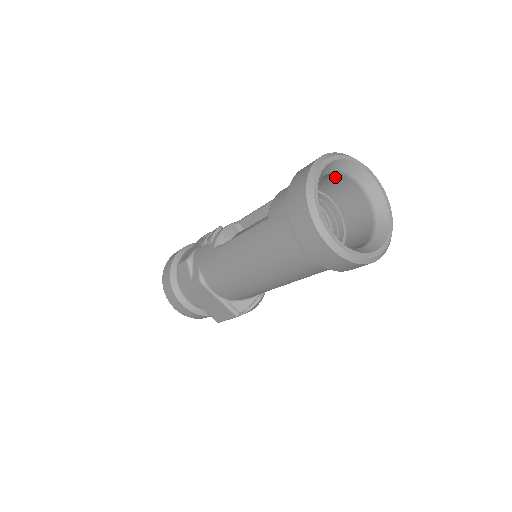
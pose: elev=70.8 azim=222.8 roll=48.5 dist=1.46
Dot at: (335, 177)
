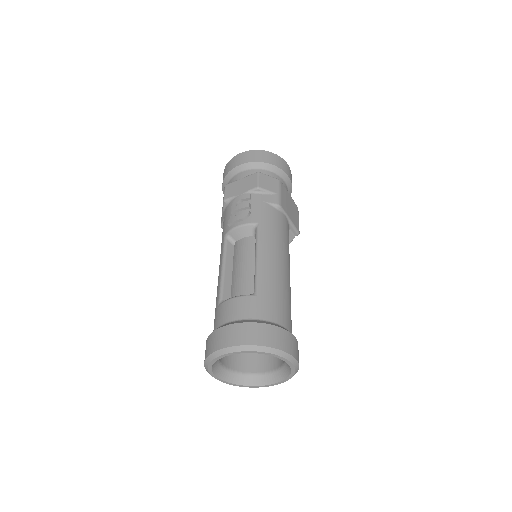
Dot at: occluded
